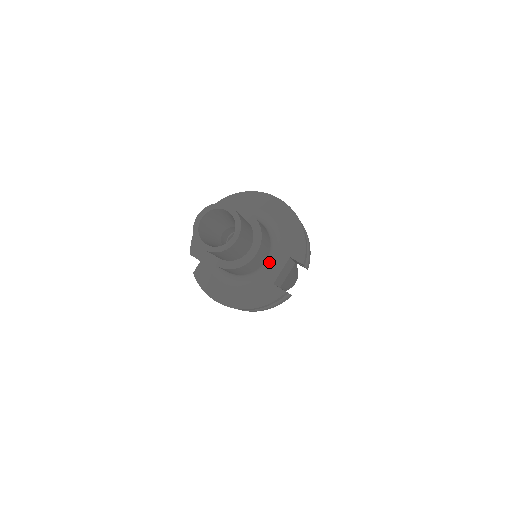
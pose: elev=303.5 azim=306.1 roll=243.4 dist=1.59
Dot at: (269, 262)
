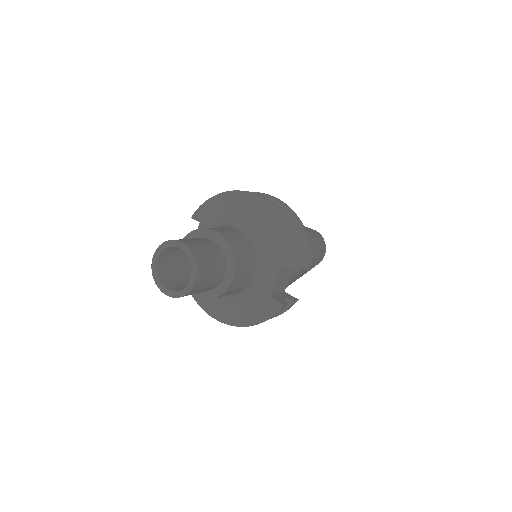
Dot at: (259, 275)
